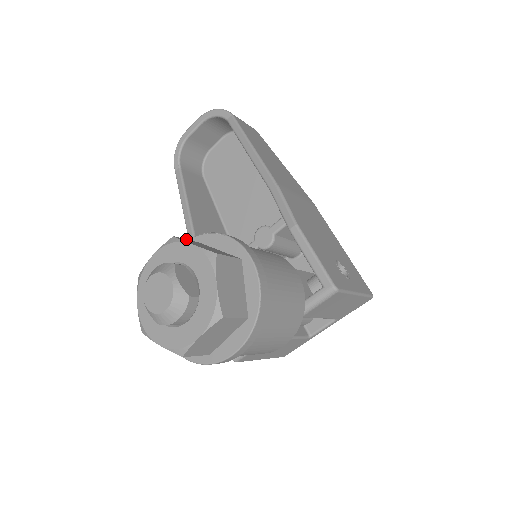
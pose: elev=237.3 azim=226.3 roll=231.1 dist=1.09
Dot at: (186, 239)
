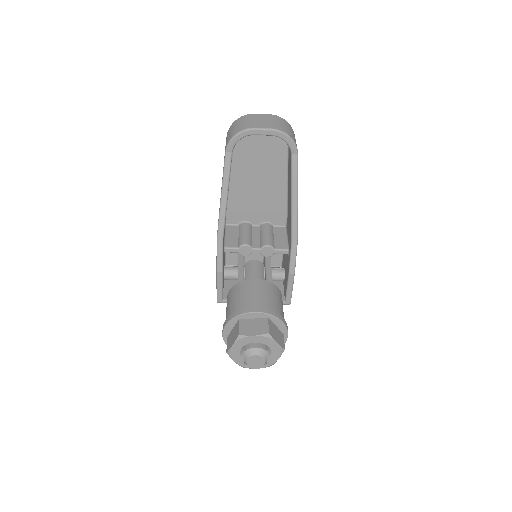
Dot at: (269, 326)
